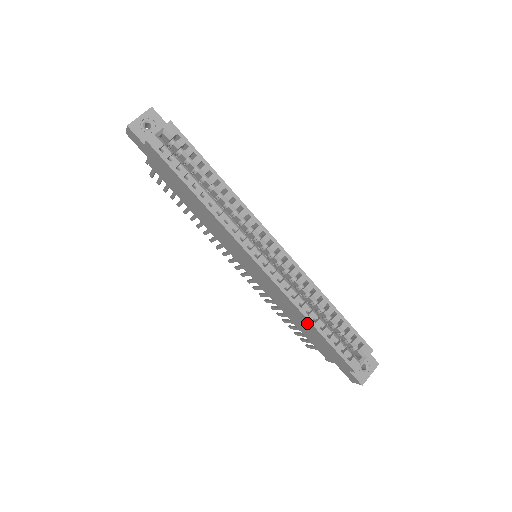
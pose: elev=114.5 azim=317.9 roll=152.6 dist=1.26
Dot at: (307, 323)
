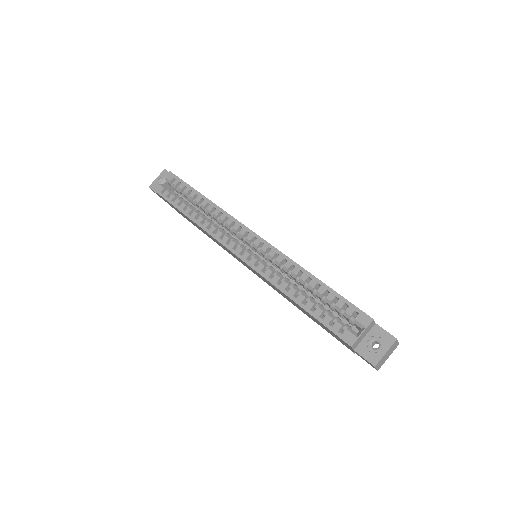
Dot at: (294, 302)
